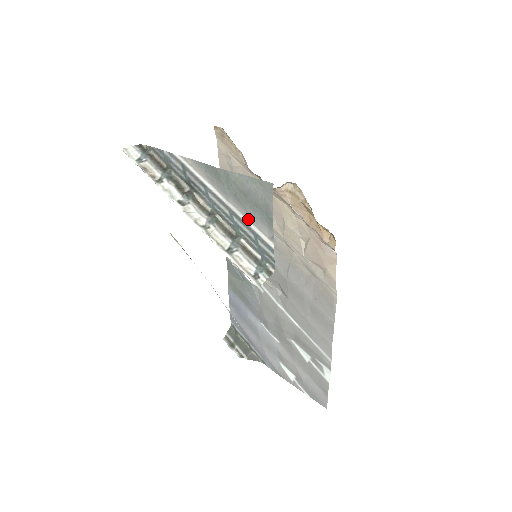
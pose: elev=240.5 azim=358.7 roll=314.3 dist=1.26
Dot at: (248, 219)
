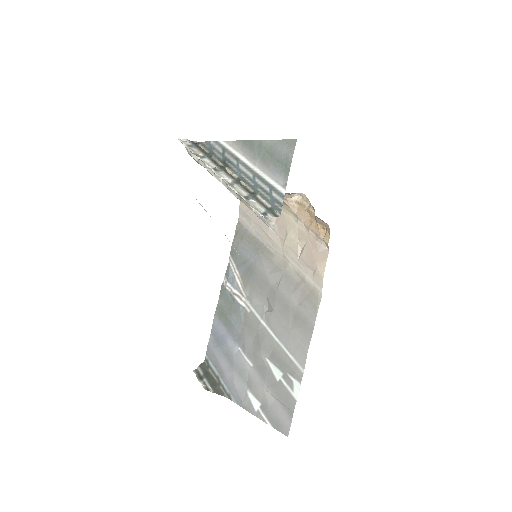
Dot at: (268, 175)
